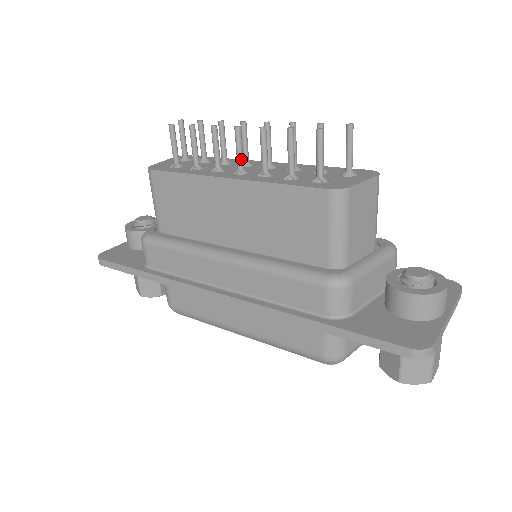
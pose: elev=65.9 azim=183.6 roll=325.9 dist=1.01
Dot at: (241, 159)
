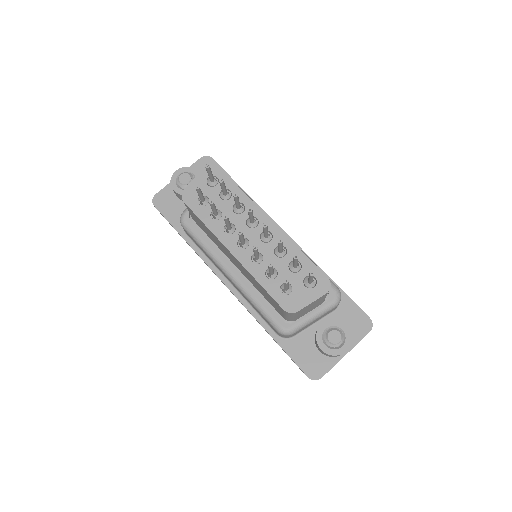
Dot at: (243, 242)
